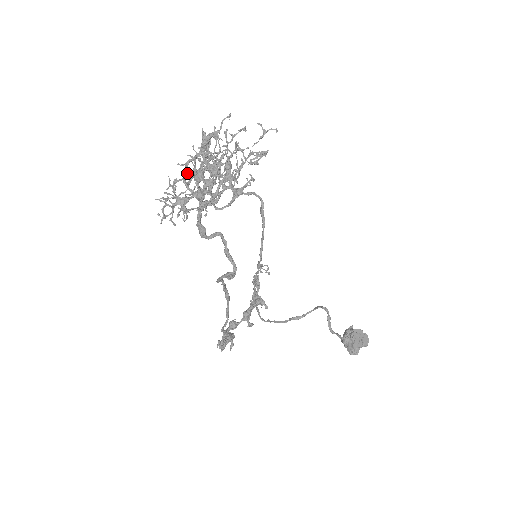
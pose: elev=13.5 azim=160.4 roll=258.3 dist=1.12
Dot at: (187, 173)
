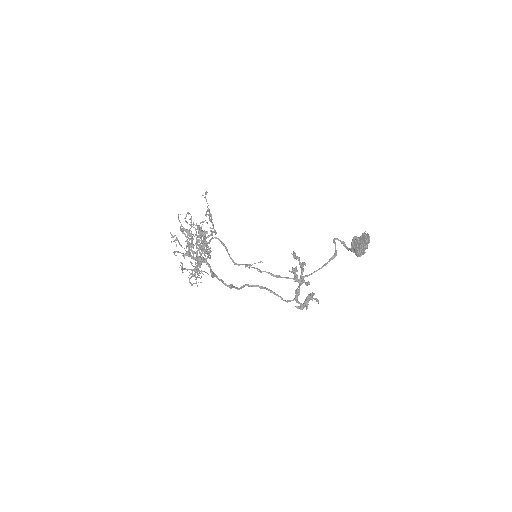
Dot at: occluded
